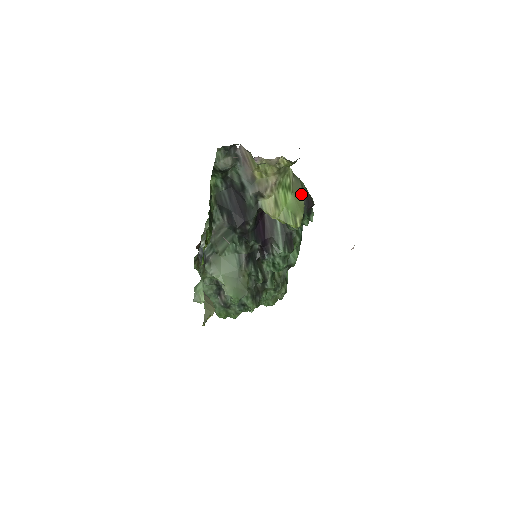
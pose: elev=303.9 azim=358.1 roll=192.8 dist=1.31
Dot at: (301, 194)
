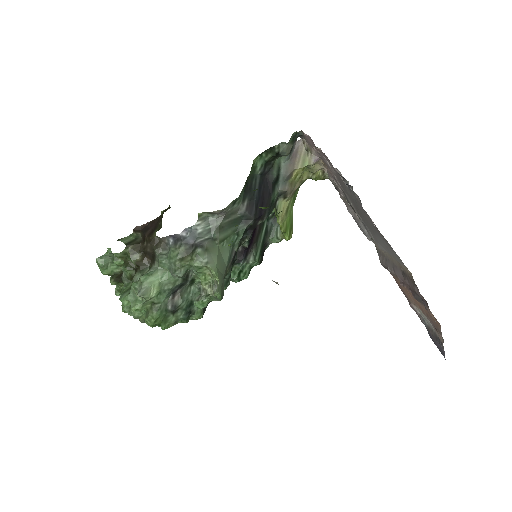
Dot at: occluded
